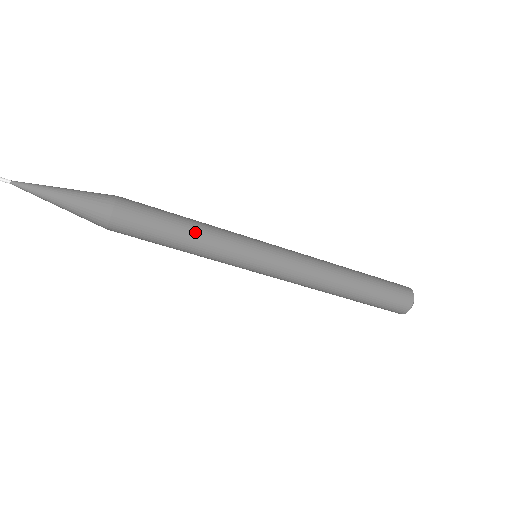
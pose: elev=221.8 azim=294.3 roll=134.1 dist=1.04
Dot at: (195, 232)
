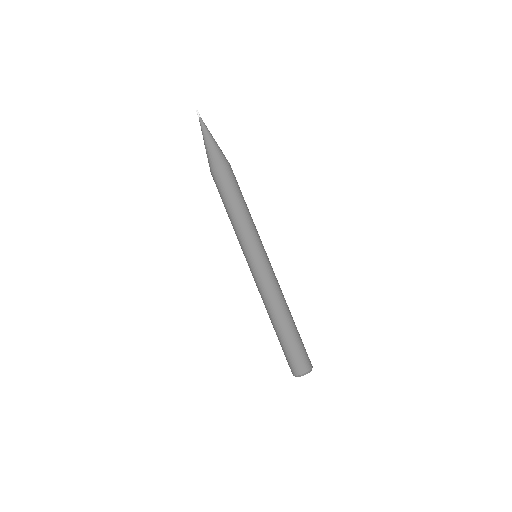
Dot at: (240, 212)
